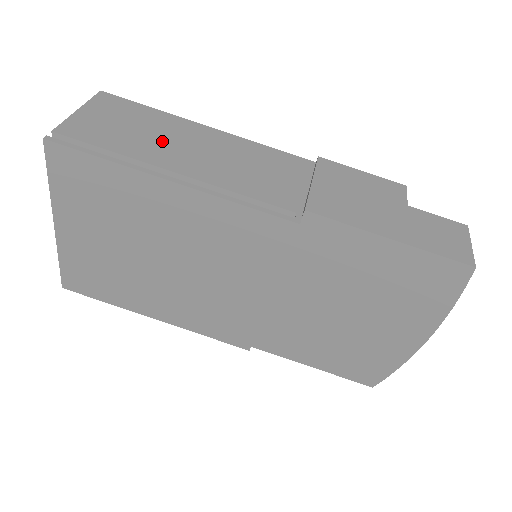
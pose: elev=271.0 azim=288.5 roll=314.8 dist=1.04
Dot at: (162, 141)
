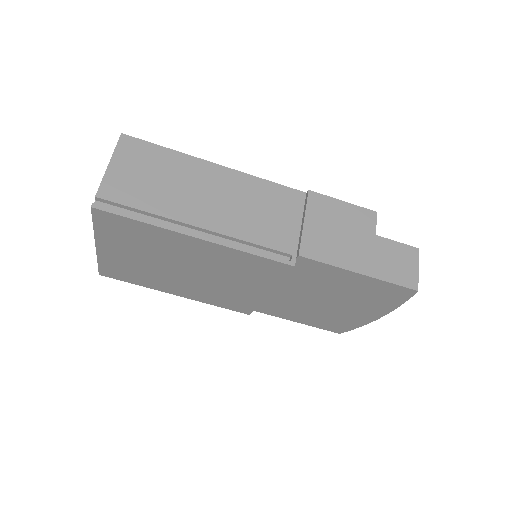
Dot at: (183, 191)
